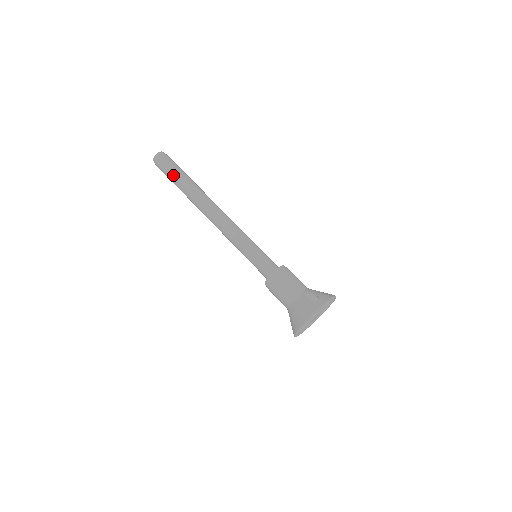
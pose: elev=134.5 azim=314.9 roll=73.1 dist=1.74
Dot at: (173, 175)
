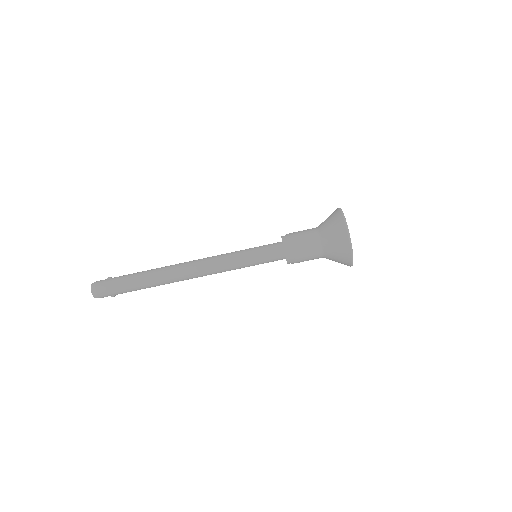
Dot at: (124, 278)
